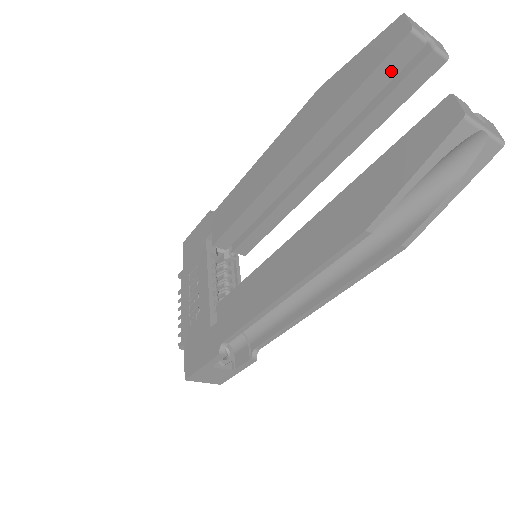
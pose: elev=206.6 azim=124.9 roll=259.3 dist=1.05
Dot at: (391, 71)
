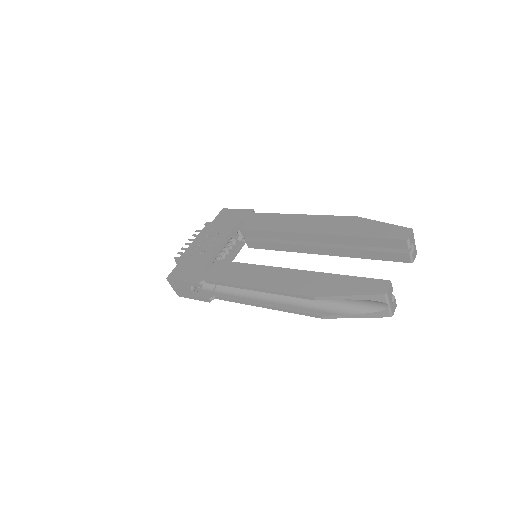
Dot at: (387, 245)
